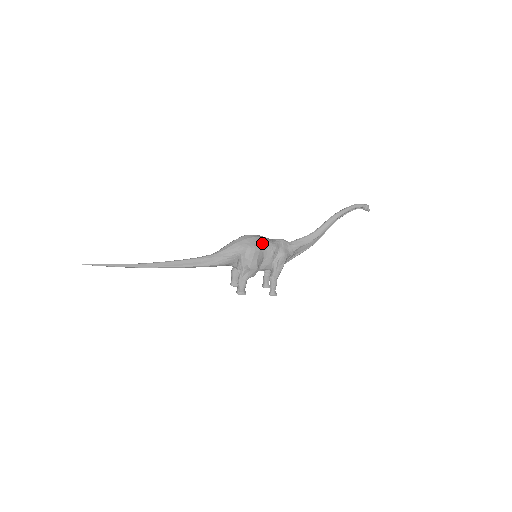
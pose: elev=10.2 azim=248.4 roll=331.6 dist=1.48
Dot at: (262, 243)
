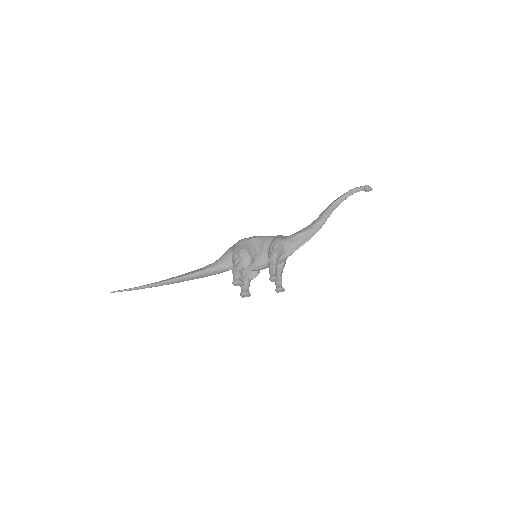
Dot at: (254, 237)
